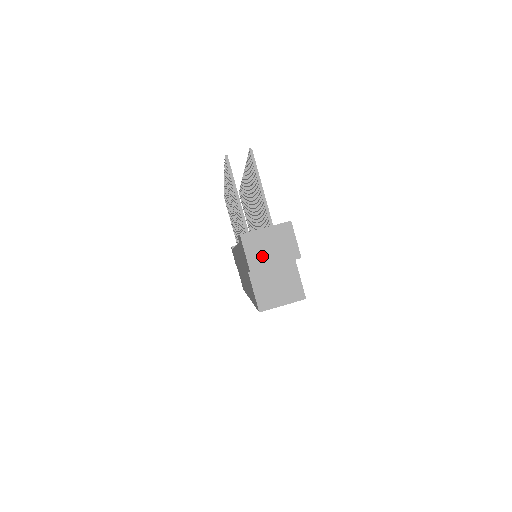
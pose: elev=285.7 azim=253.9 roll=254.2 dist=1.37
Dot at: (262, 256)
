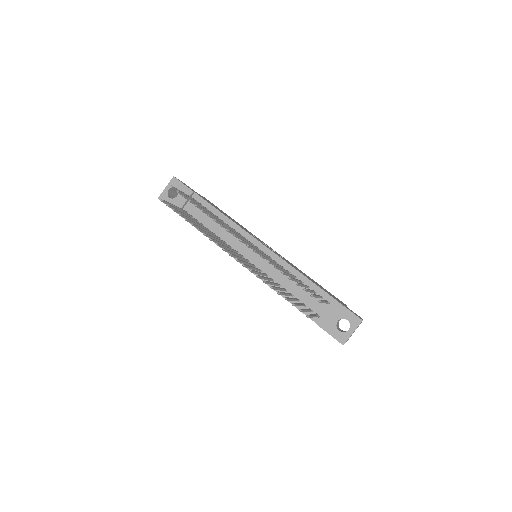
Dot at: occluded
